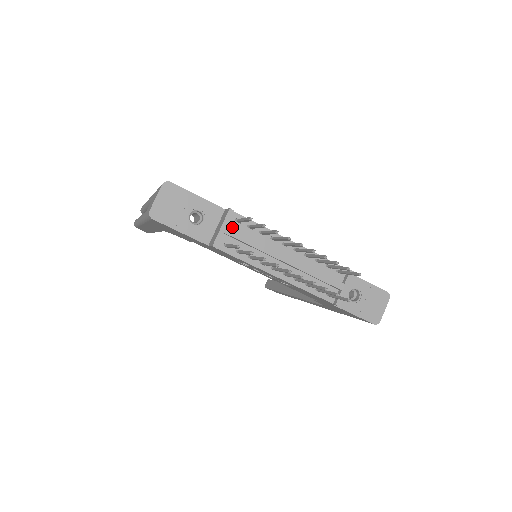
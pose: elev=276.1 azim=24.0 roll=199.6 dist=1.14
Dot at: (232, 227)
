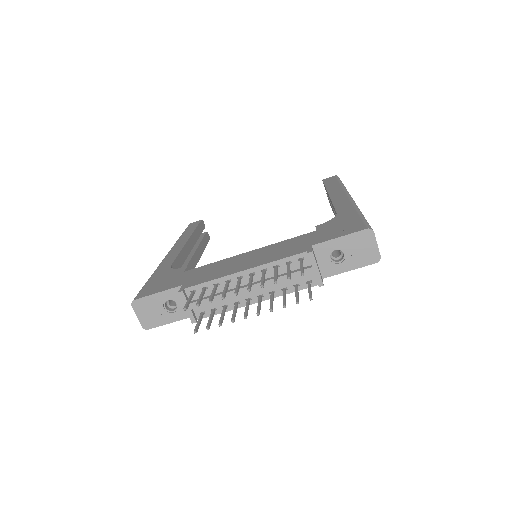
Dot at: (193, 299)
